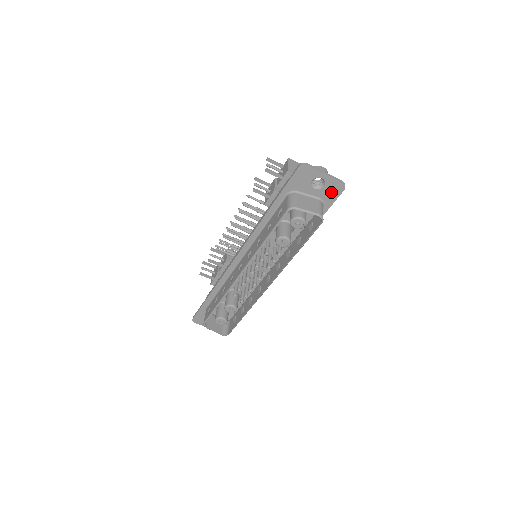
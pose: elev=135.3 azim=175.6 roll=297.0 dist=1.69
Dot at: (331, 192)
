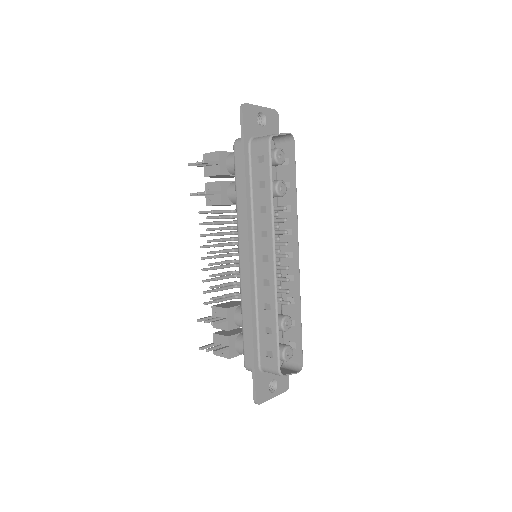
Dot at: (273, 124)
